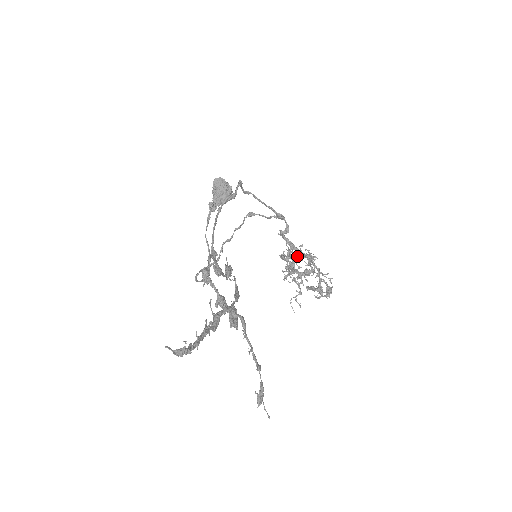
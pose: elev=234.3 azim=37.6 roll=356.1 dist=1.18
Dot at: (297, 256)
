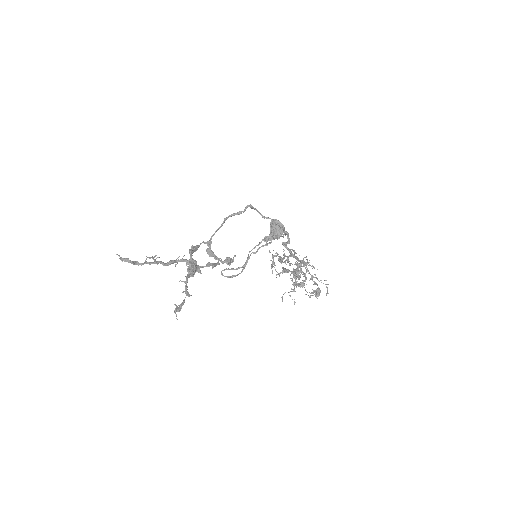
Dot at: occluded
